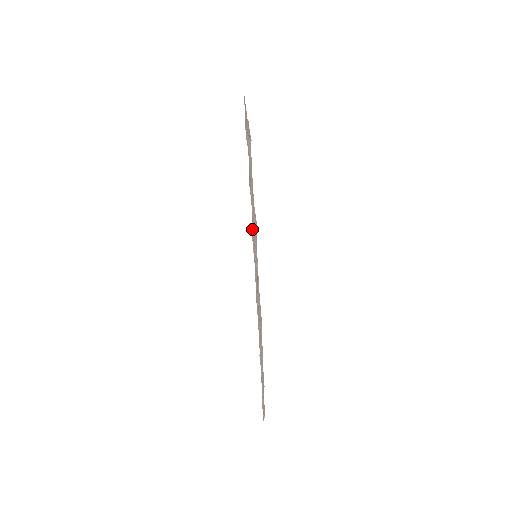
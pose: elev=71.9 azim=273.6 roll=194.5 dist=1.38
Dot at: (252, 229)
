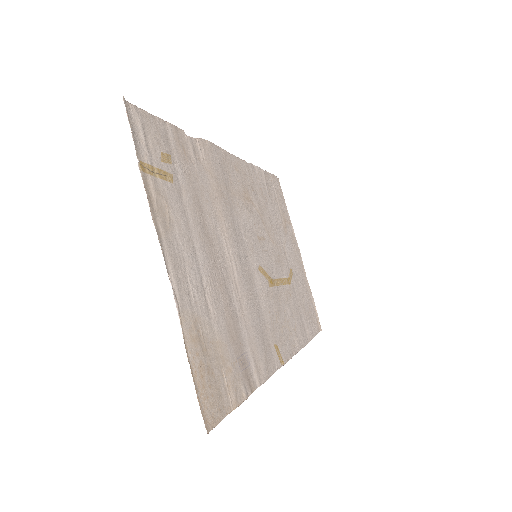
Dot at: (269, 357)
